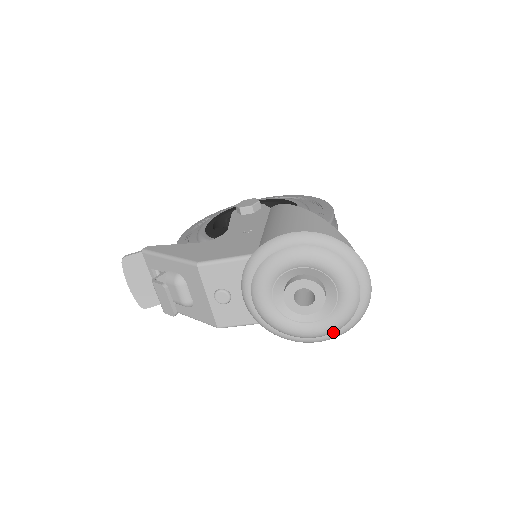
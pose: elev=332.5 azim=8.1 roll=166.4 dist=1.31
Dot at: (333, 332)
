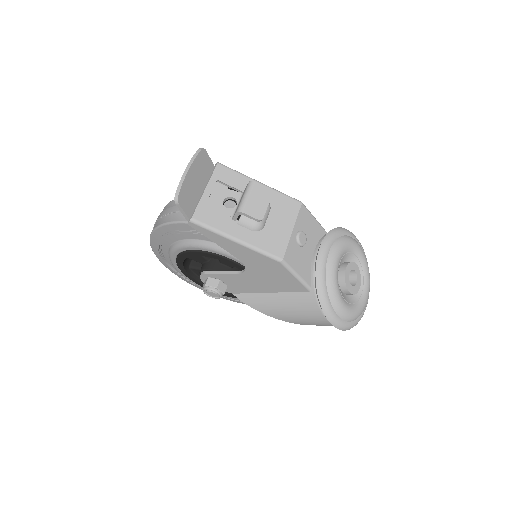
Dot at: (347, 321)
